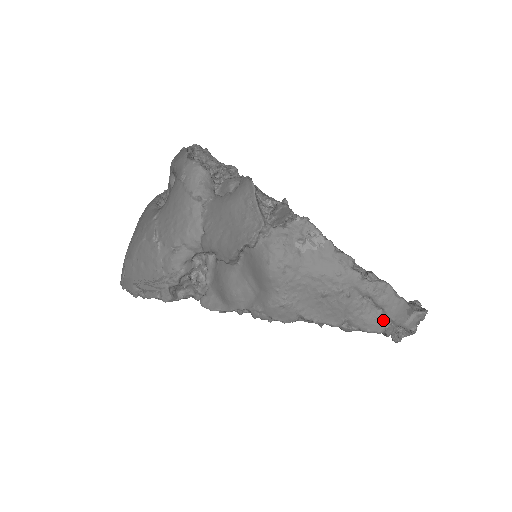
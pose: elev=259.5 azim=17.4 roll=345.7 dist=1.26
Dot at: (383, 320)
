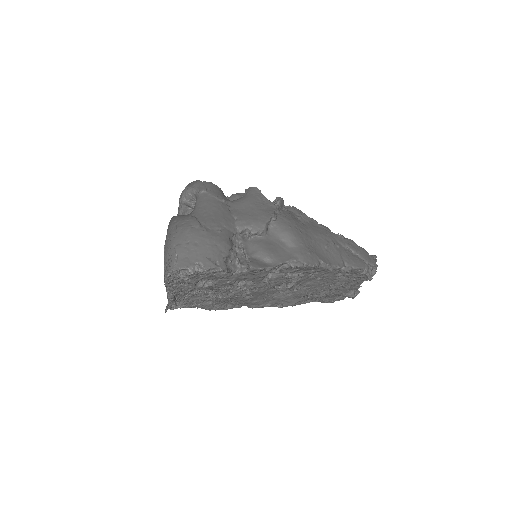
Dot at: (361, 260)
